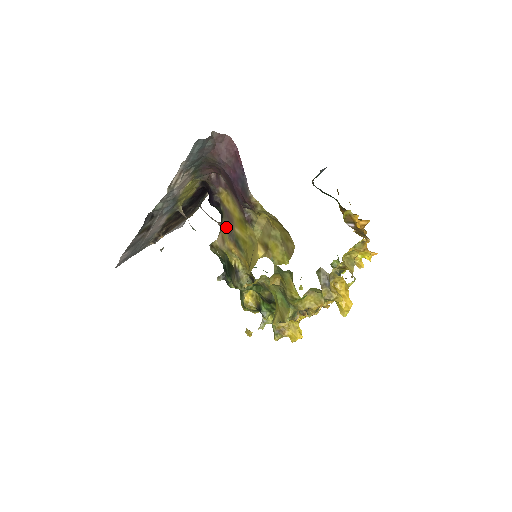
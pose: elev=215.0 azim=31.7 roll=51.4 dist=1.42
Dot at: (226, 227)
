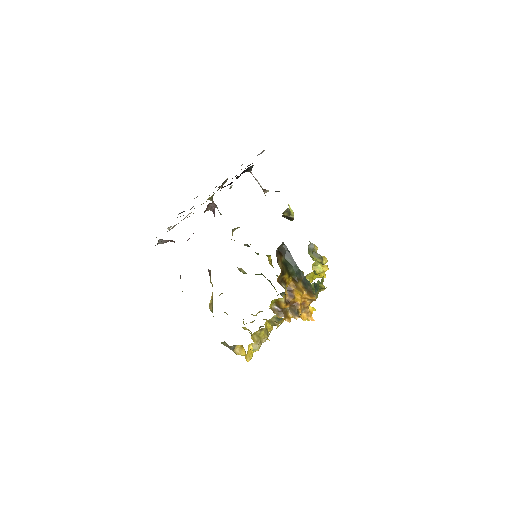
Dot at: occluded
